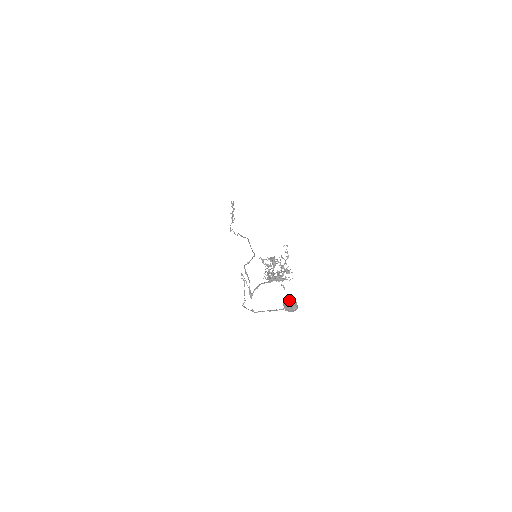
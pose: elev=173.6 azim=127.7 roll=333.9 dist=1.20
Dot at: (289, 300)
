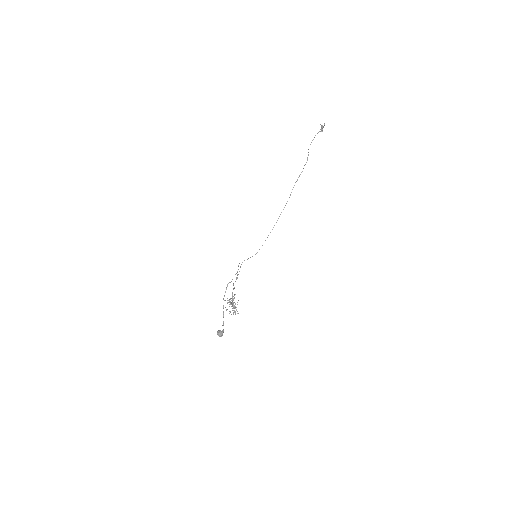
Dot at: occluded
